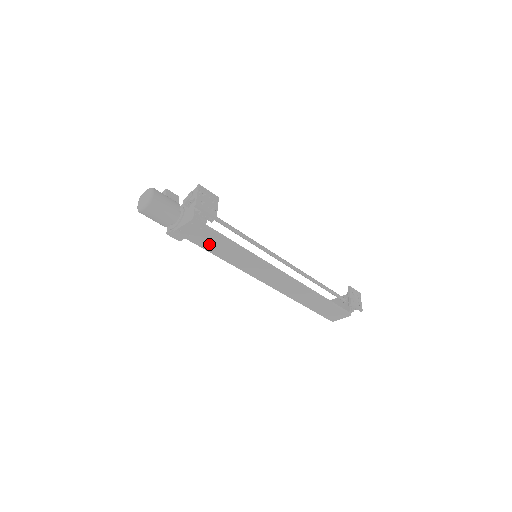
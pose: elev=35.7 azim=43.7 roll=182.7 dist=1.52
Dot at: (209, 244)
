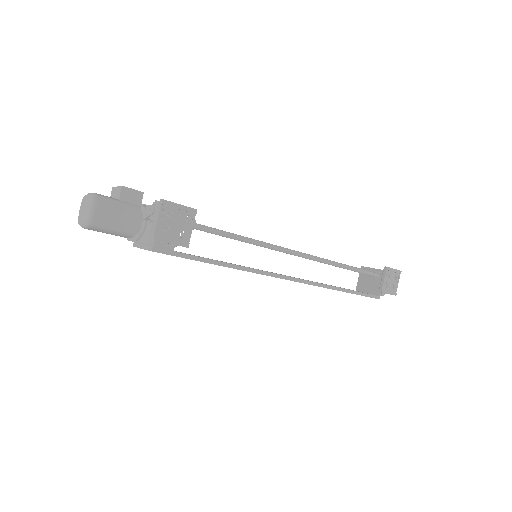
Dot at: occluded
